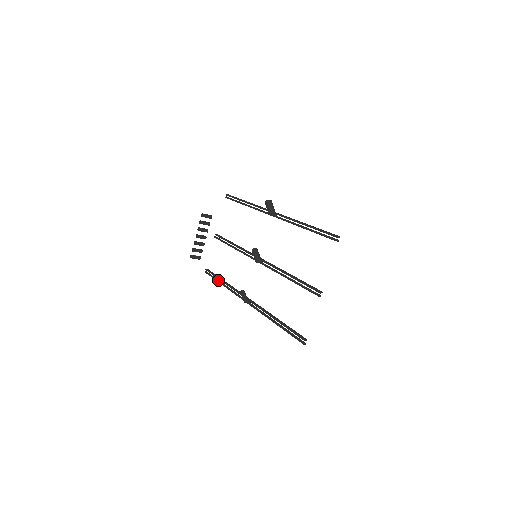
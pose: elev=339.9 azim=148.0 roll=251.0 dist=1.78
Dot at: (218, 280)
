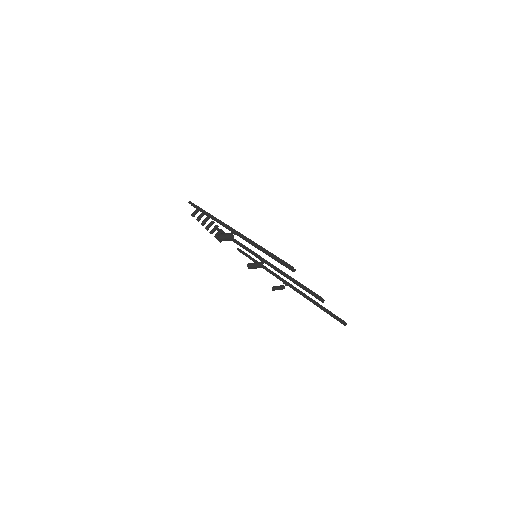
Dot at: (252, 260)
